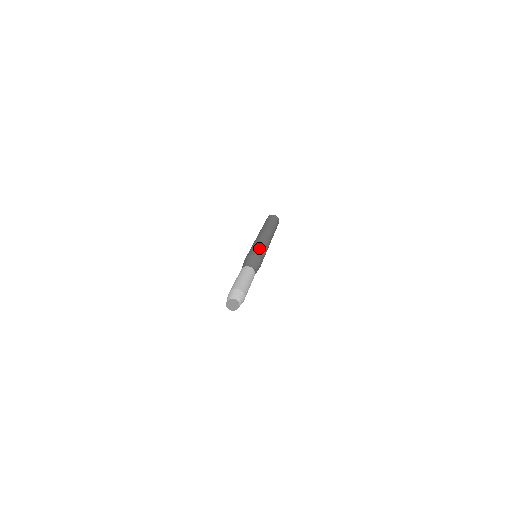
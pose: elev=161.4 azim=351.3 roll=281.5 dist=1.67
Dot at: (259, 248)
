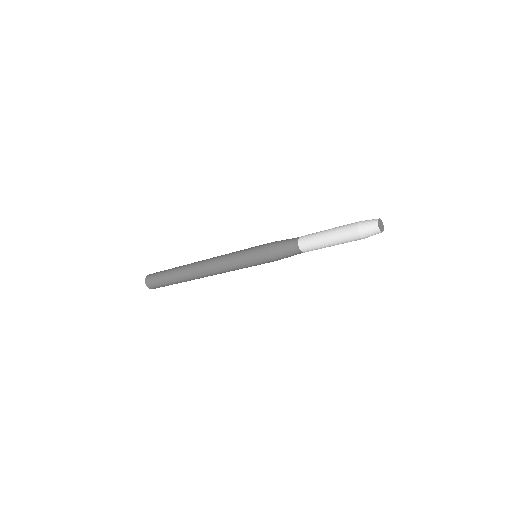
Dot at: occluded
